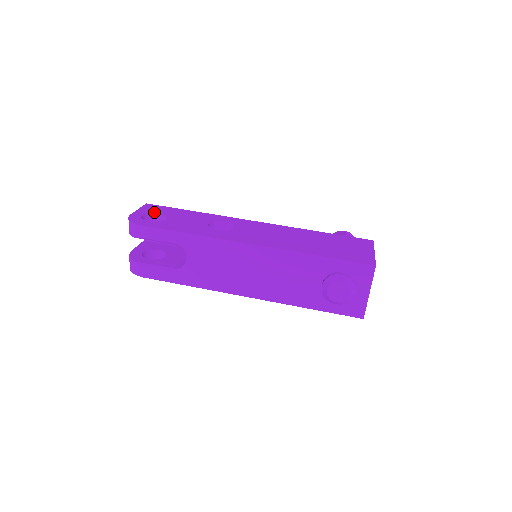
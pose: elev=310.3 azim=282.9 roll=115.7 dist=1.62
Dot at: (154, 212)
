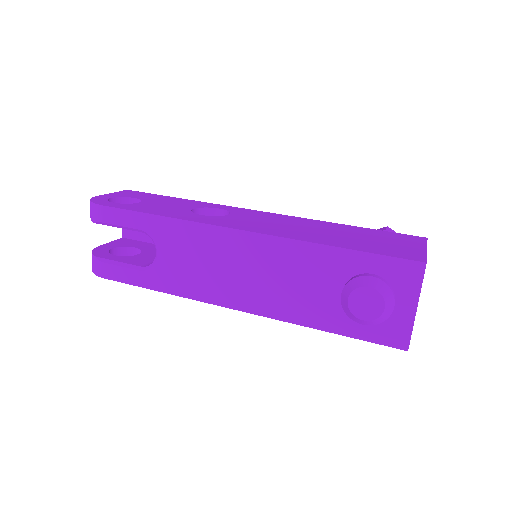
Dot at: (129, 196)
